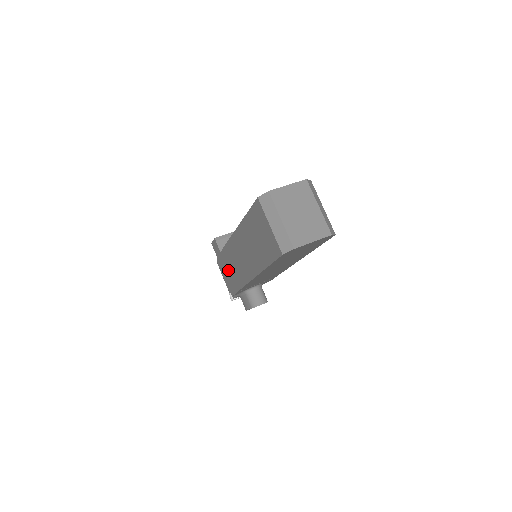
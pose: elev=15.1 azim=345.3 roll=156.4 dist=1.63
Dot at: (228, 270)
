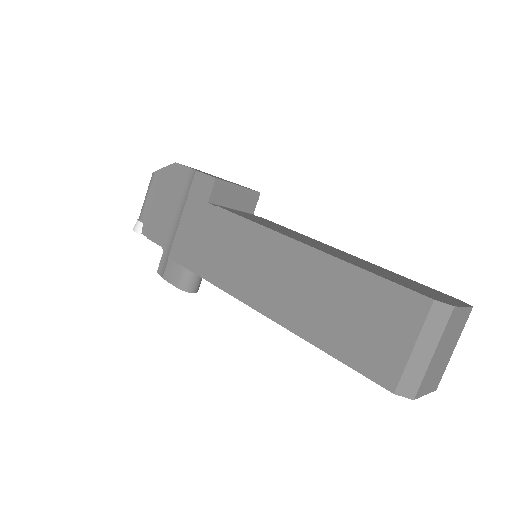
Dot at: (199, 234)
